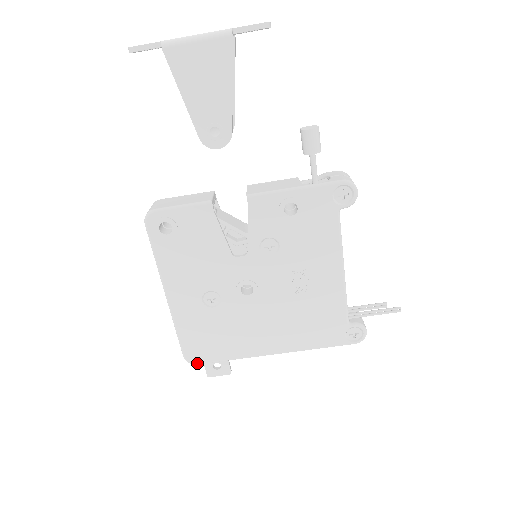
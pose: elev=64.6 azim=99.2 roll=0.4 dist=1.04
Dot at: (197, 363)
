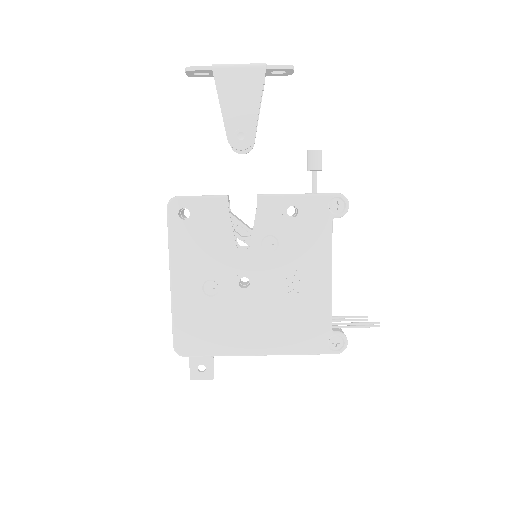
Dot at: (185, 355)
